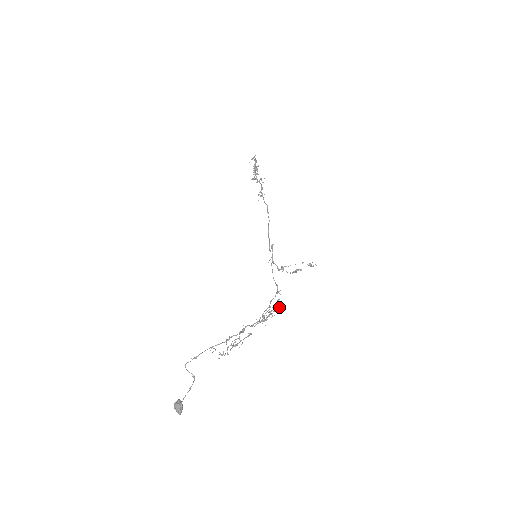
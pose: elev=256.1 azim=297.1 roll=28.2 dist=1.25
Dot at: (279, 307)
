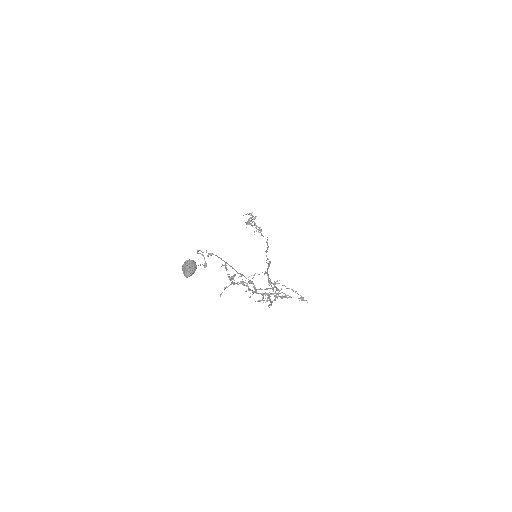
Dot at: (271, 304)
